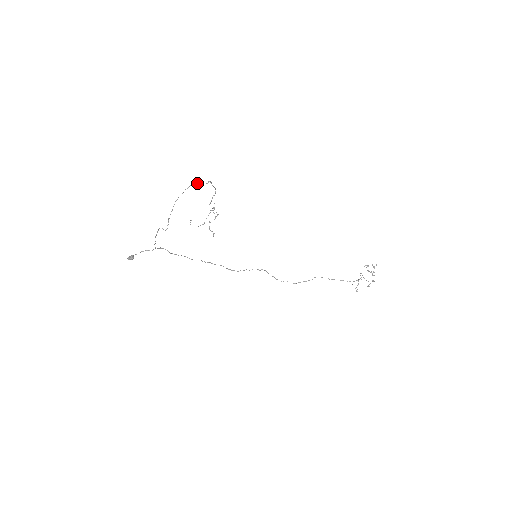
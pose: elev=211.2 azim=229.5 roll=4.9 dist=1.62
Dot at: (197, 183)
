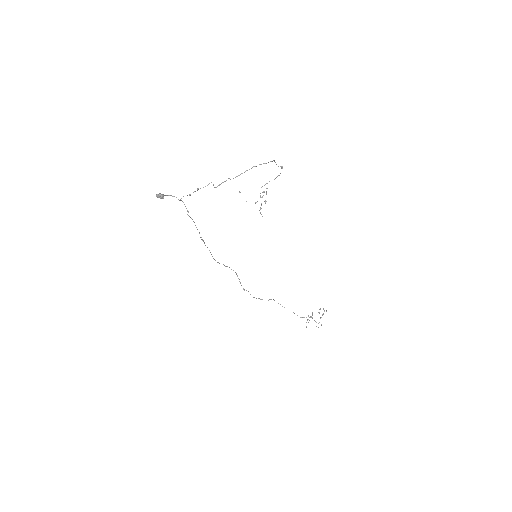
Dot at: occluded
